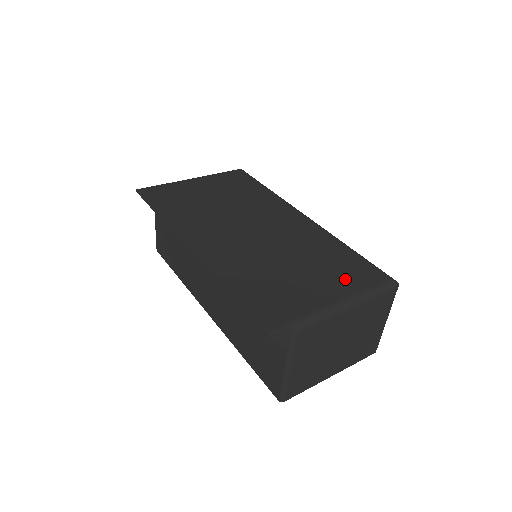
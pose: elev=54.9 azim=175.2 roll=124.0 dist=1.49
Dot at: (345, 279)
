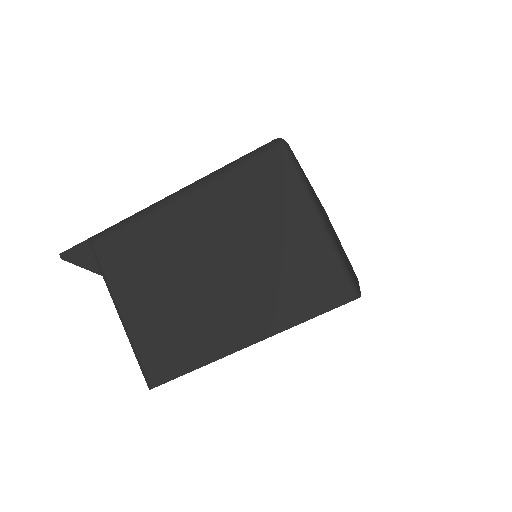
Dot at: occluded
